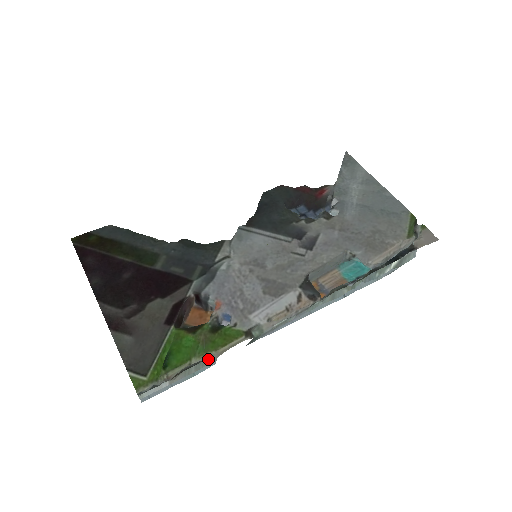
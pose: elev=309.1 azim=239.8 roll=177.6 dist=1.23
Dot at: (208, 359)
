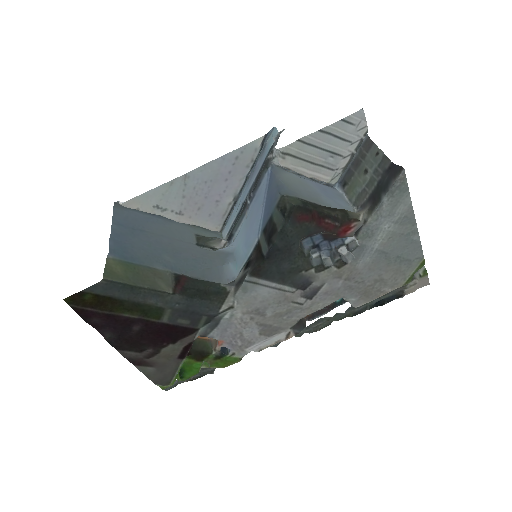
Dot at: (212, 367)
